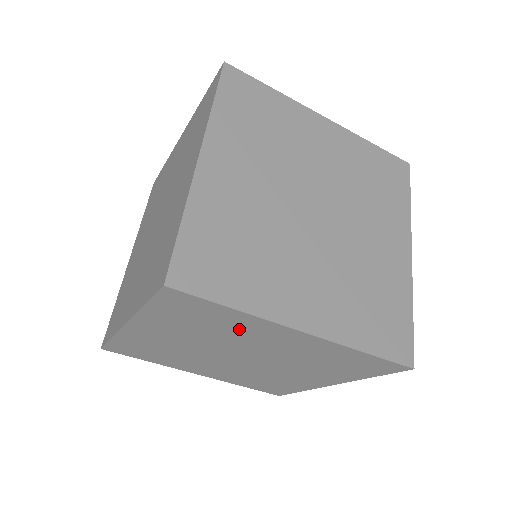
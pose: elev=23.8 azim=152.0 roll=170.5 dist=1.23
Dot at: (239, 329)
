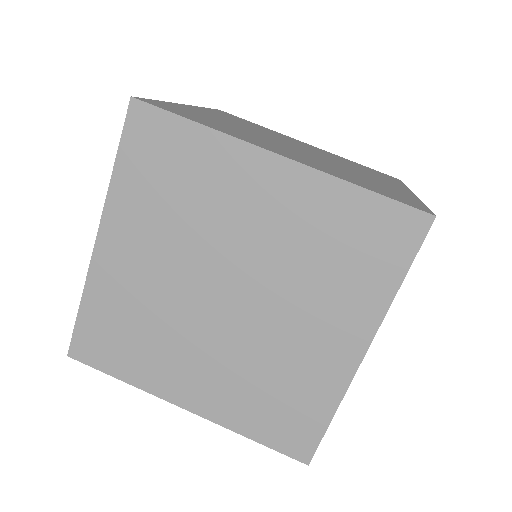
Dot at: (212, 184)
